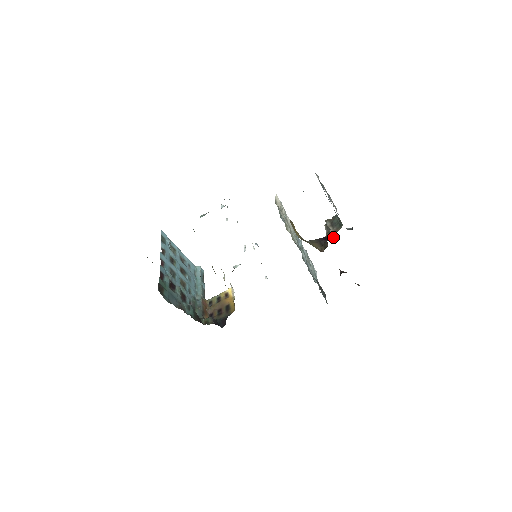
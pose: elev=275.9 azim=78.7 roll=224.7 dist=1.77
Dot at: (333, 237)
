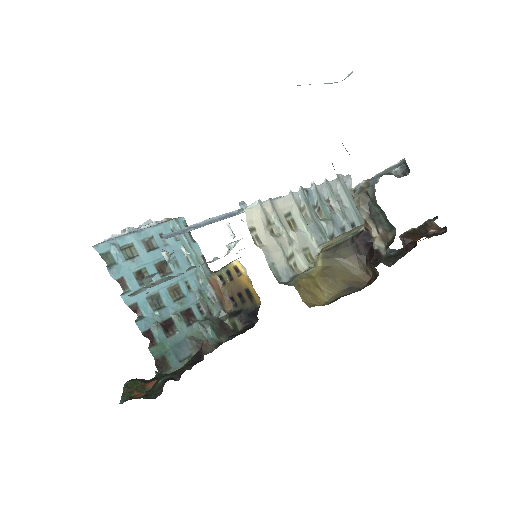
Dot at: (383, 254)
